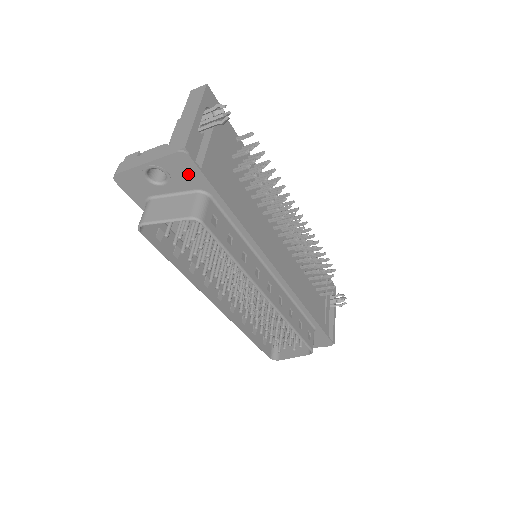
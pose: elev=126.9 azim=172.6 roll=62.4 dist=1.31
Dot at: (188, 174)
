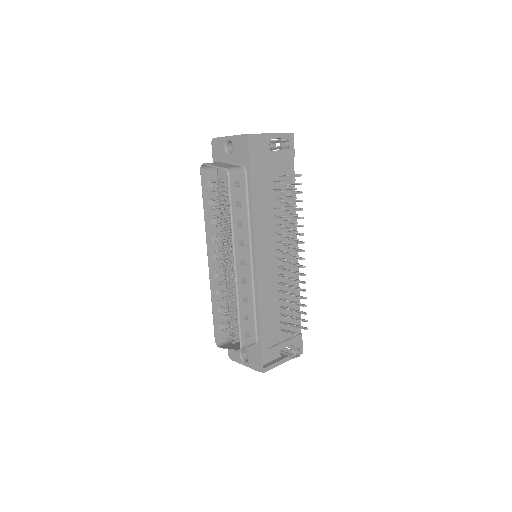
Dot at: (243, 152)
